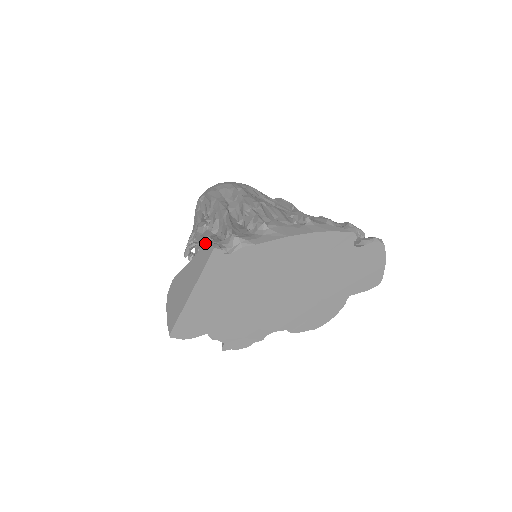
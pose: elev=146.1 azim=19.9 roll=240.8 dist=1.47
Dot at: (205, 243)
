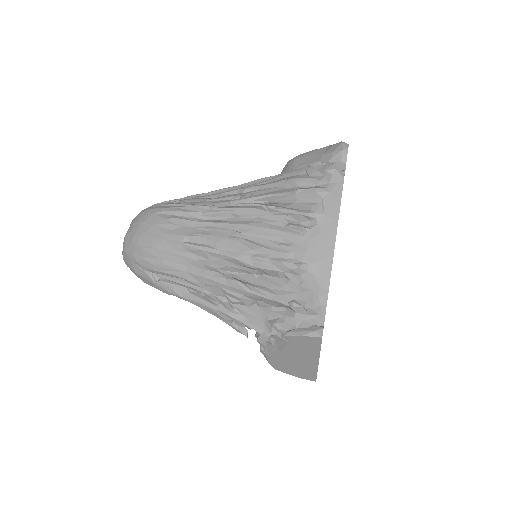
Dot at: (298, 338)
